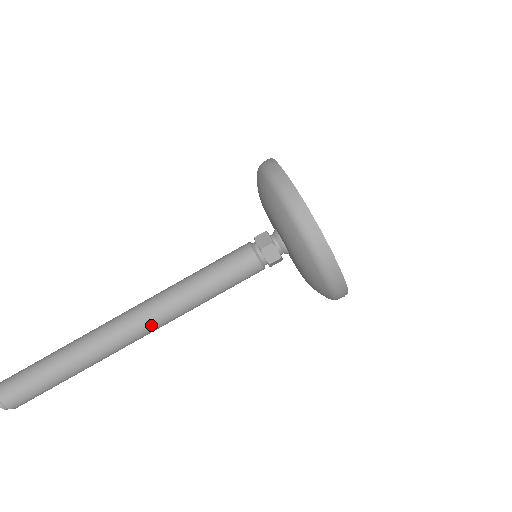
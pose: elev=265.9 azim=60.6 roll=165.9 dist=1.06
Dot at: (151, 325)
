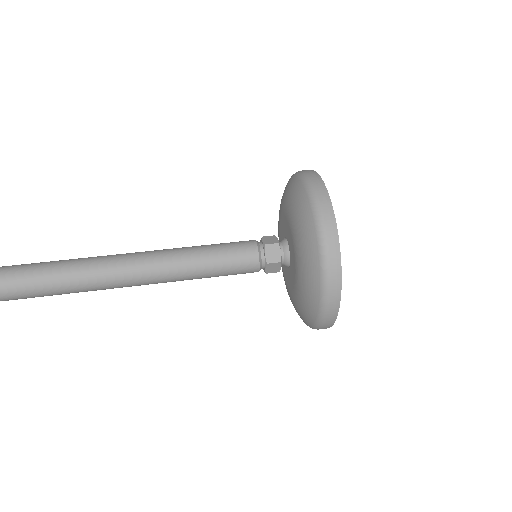
Dot at: (123, 274)
